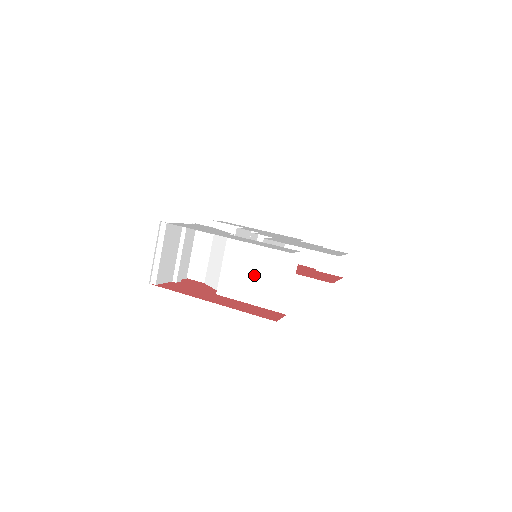
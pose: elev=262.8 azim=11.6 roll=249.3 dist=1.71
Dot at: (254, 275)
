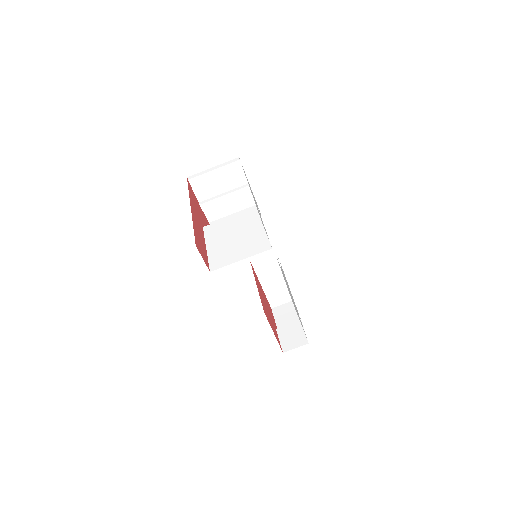
Dot at: (233, 236)
